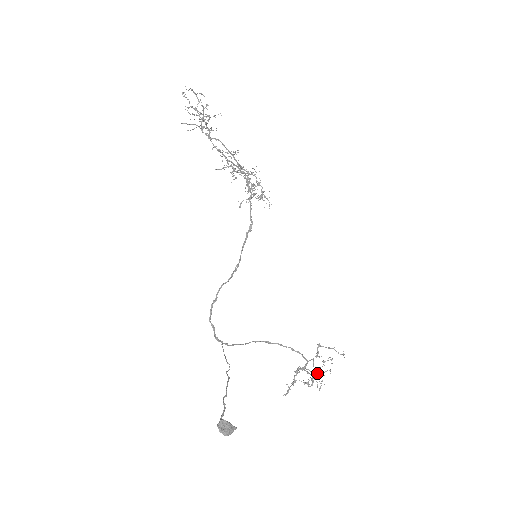
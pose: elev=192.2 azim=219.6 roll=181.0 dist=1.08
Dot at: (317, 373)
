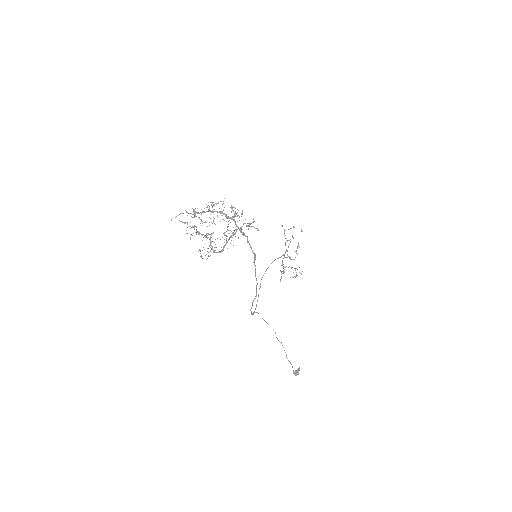
Dot at: occluded
